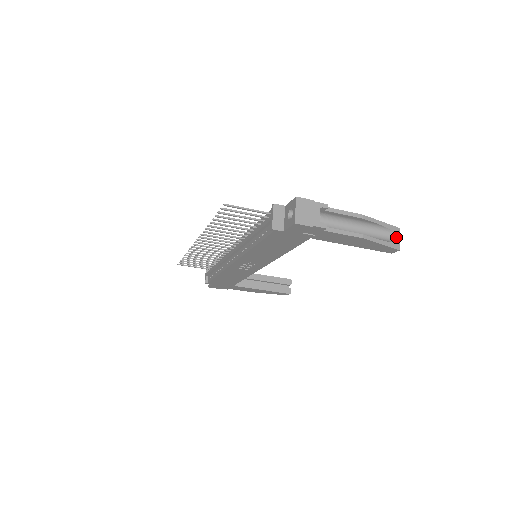
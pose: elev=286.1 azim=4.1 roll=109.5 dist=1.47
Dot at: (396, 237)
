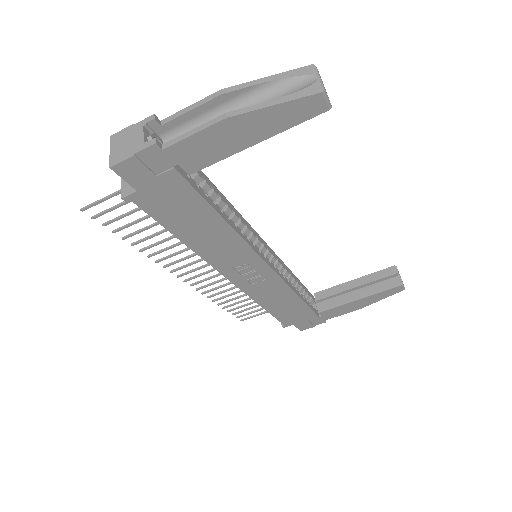
Dot at: (309, 80)
